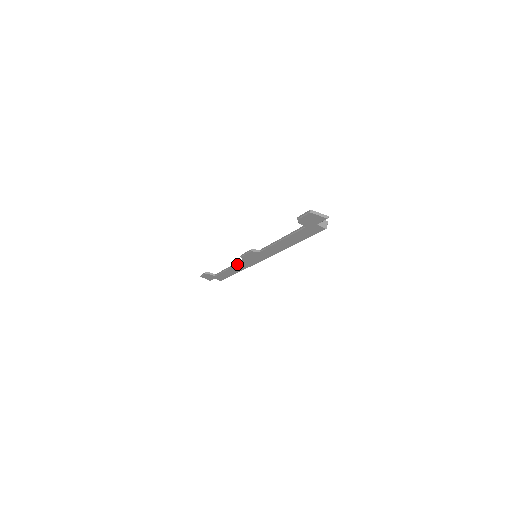
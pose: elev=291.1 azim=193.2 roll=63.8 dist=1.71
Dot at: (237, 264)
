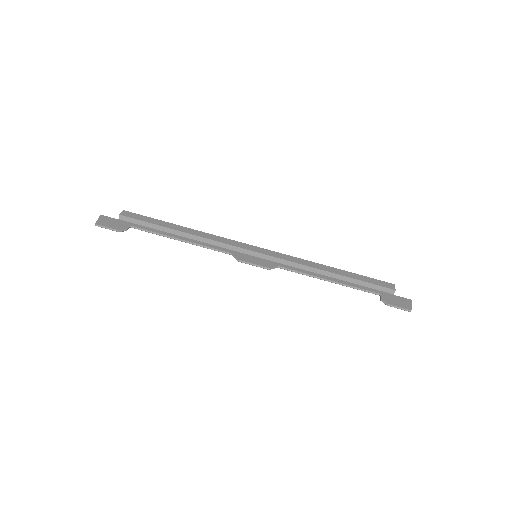
Dot at: (211, 249)
